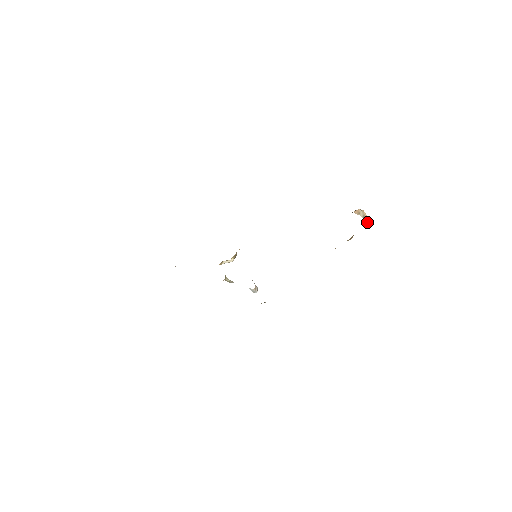
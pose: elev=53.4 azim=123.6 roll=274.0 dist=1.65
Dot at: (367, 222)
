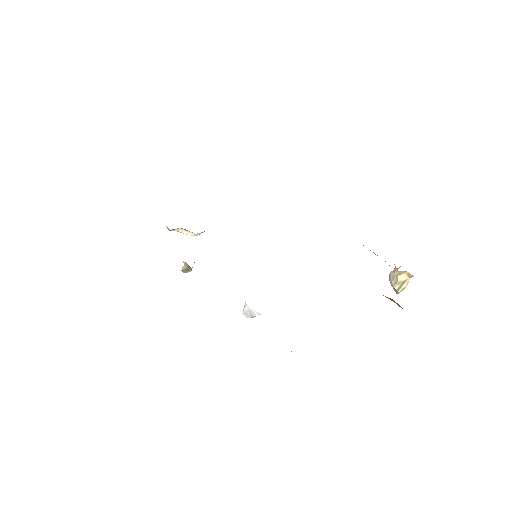
Dot at: (401, 289)
